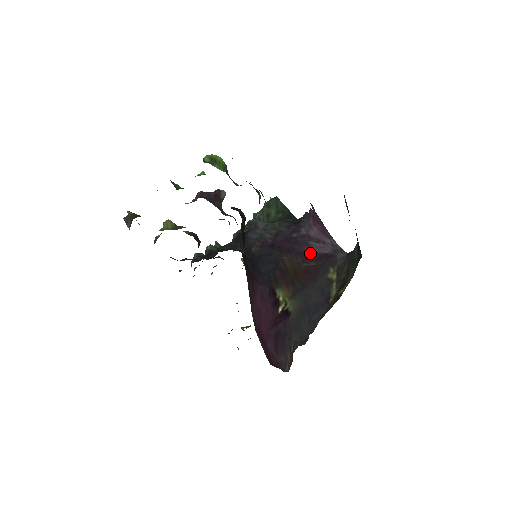
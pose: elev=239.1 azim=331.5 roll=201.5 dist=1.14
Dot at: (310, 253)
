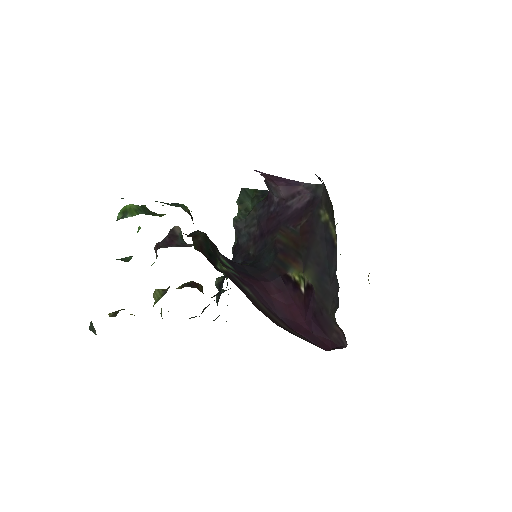
Dot at: (295, 213)
